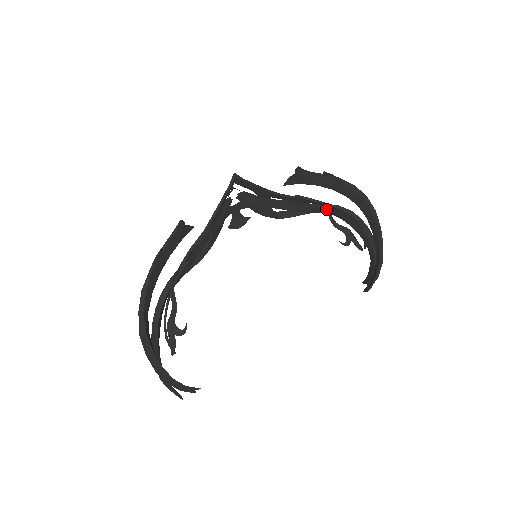
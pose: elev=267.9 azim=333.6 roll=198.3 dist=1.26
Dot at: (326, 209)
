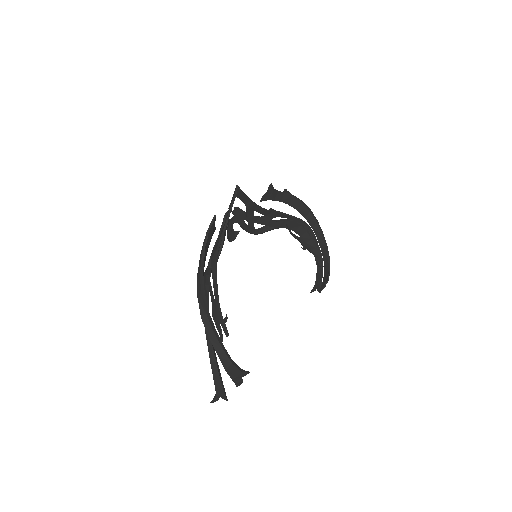
Dot at: (286, 223)
